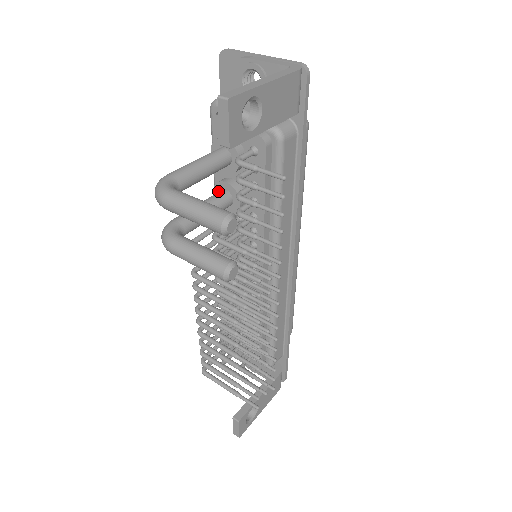
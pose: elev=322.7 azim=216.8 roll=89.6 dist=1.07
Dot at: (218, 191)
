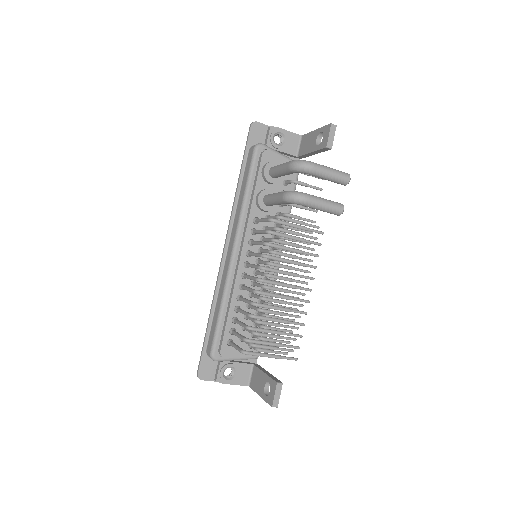
Dot at: (263, 196)
